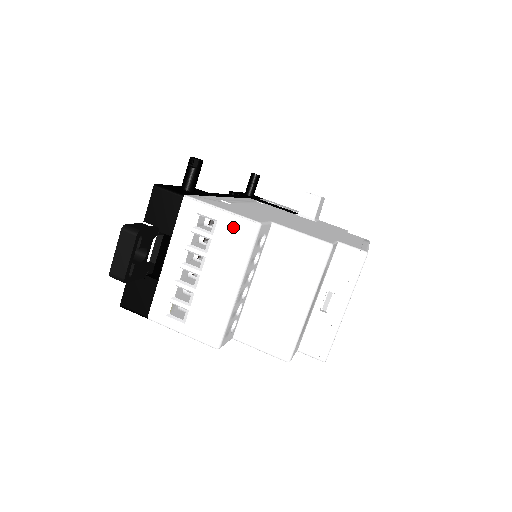
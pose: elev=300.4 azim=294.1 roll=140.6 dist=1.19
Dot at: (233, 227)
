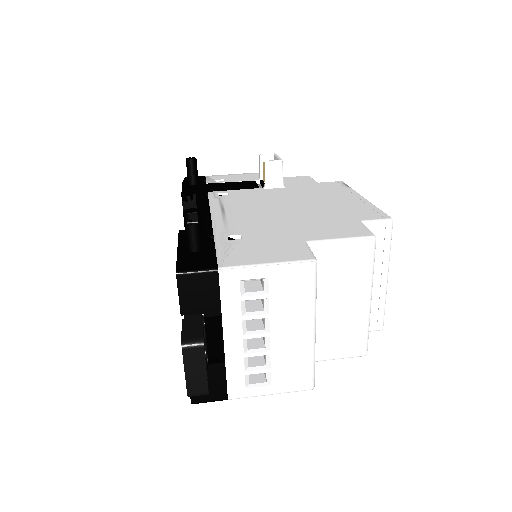
Dot at: (288, 277)
